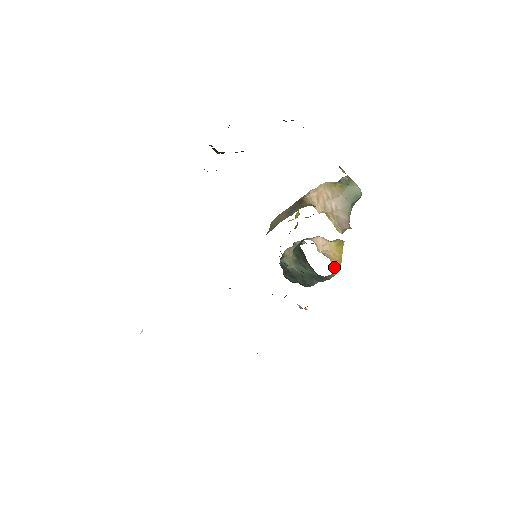
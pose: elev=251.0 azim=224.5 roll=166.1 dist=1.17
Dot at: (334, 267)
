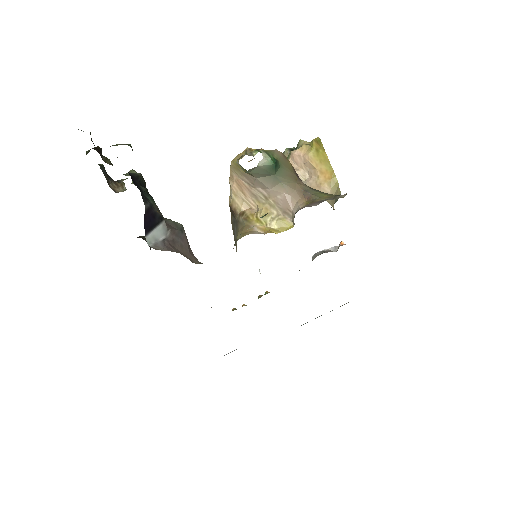
Dot at: occluded
